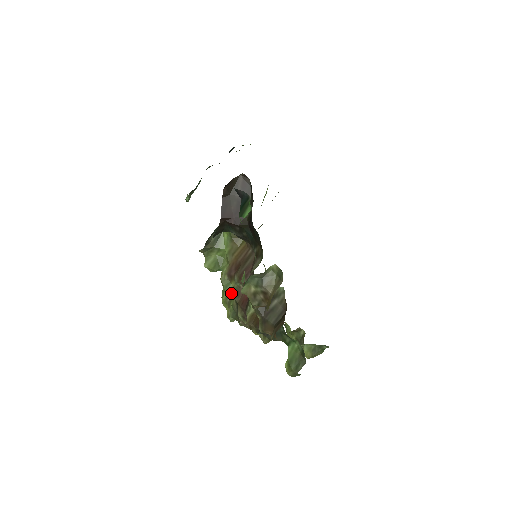
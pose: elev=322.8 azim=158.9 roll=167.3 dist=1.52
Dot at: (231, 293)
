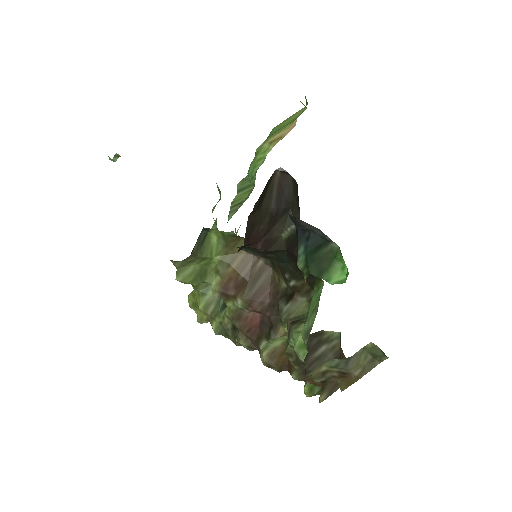
Dot at: (213, 303)
